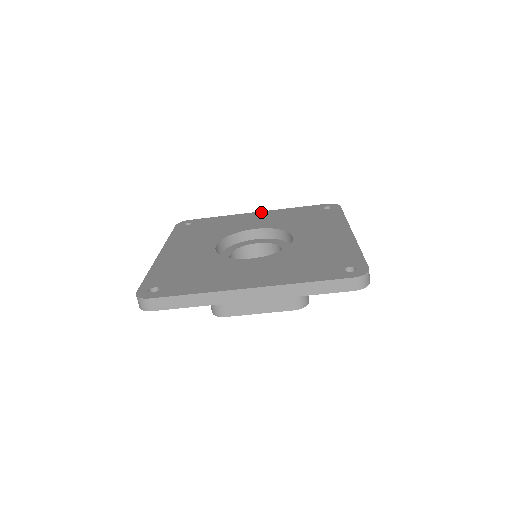
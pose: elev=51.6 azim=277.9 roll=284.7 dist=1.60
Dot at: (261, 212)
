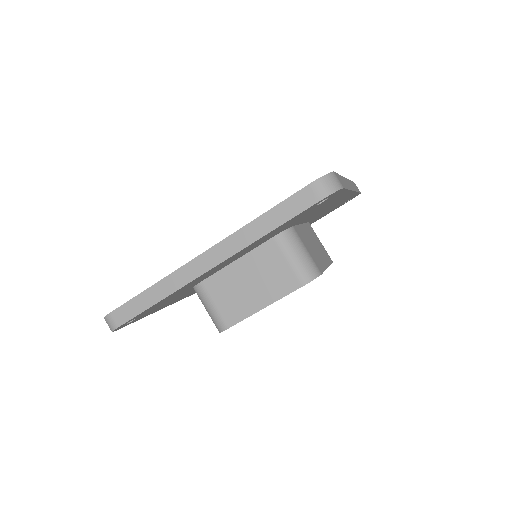
Dot at: occluded
